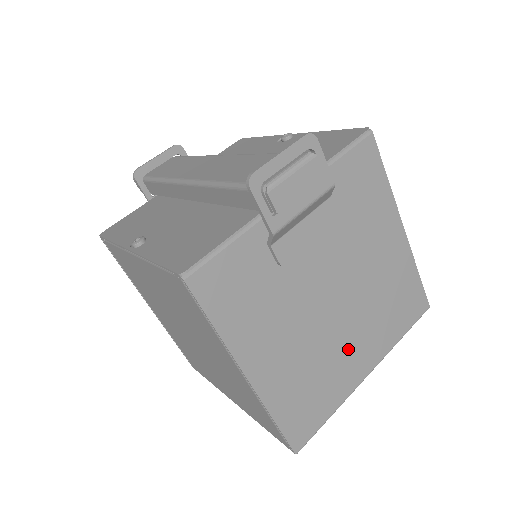
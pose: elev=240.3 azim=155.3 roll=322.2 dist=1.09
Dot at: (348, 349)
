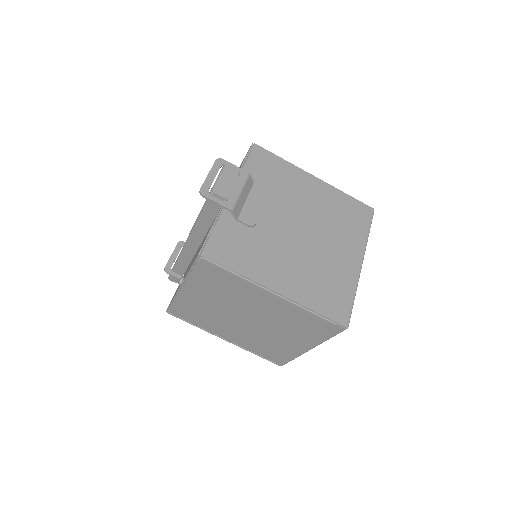
Dot at: (333, 254)
